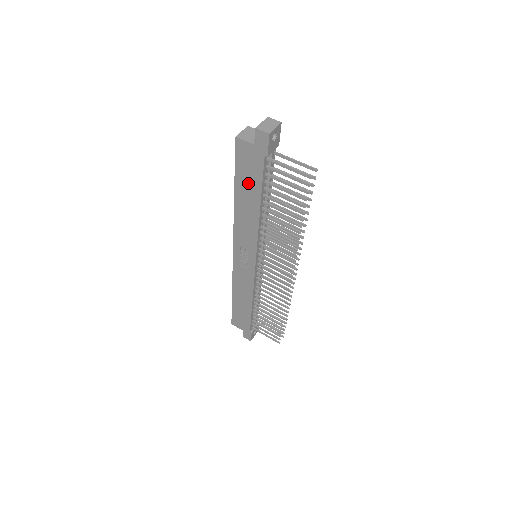
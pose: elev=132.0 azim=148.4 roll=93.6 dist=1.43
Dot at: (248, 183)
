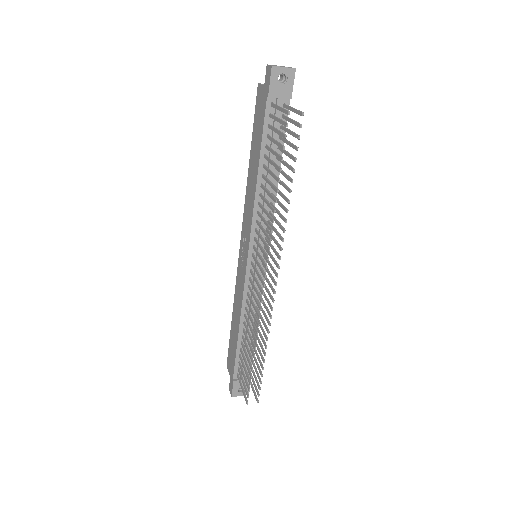
Dot at: (257, 139)
